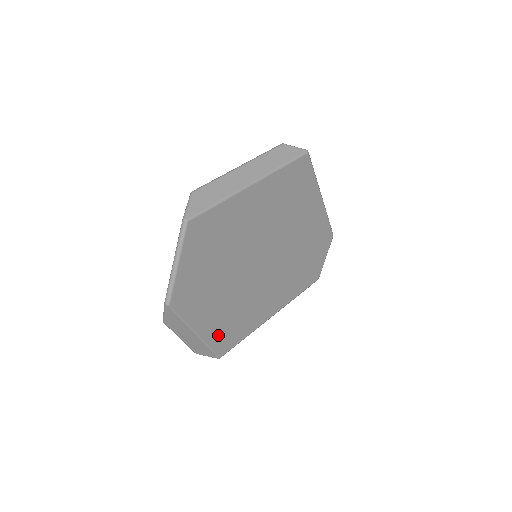
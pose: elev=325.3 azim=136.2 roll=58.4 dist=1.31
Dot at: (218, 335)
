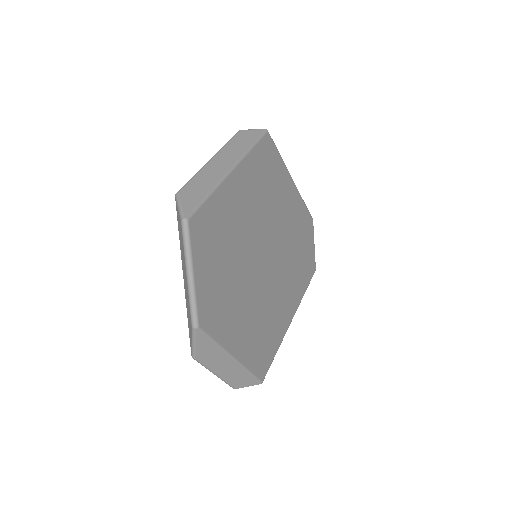
Dot at: (253, 354)
